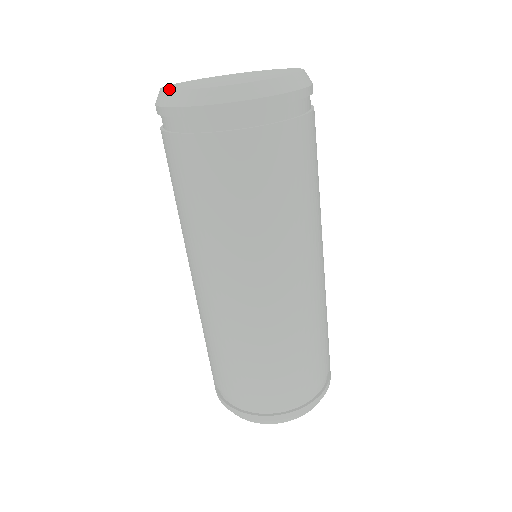
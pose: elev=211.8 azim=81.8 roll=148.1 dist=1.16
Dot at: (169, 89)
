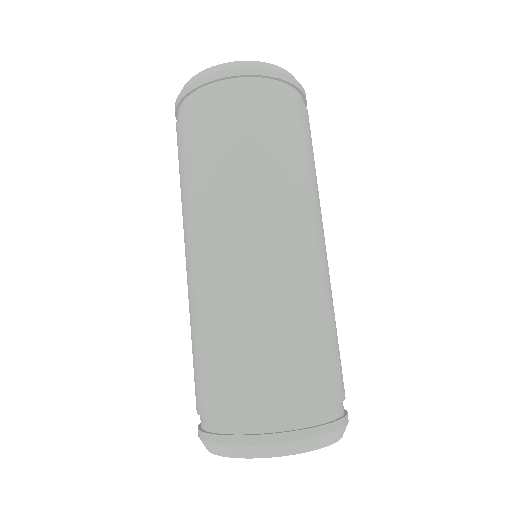
Dot at: occluded
